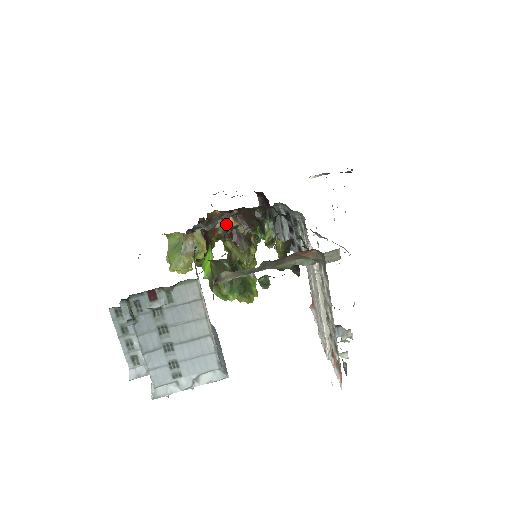
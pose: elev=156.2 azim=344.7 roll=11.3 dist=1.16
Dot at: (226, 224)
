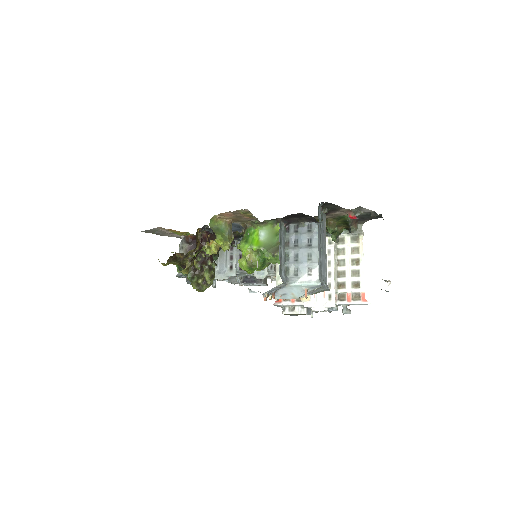
Dot at: (205, 242)
